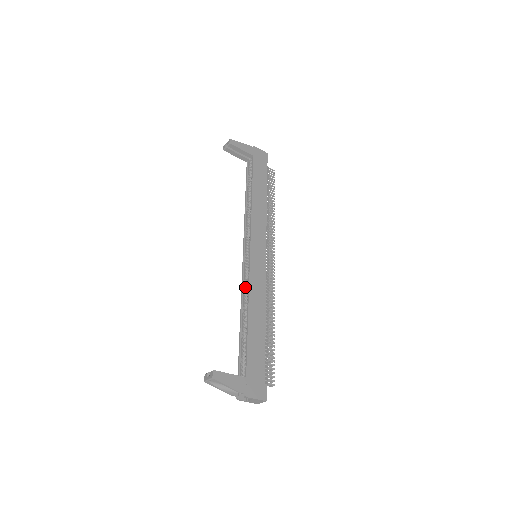
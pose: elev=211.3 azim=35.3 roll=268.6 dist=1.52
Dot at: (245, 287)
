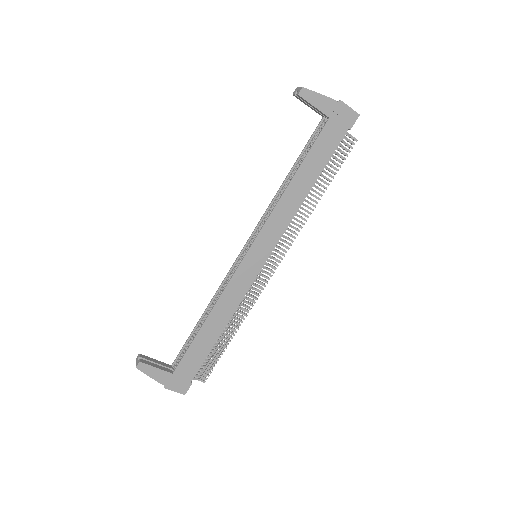
Dot at: (224, 286)
